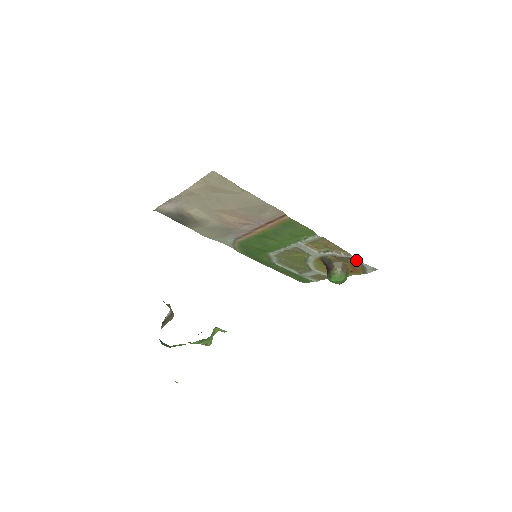
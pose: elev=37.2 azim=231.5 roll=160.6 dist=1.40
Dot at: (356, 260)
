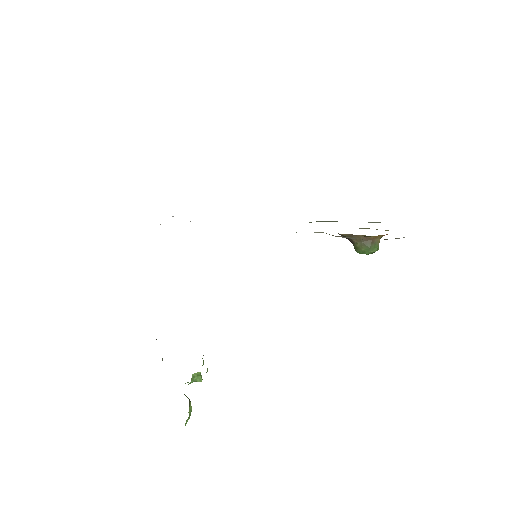
Dot at: occluded
